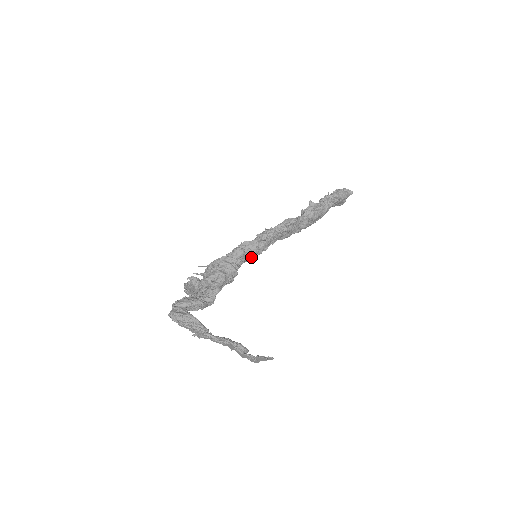
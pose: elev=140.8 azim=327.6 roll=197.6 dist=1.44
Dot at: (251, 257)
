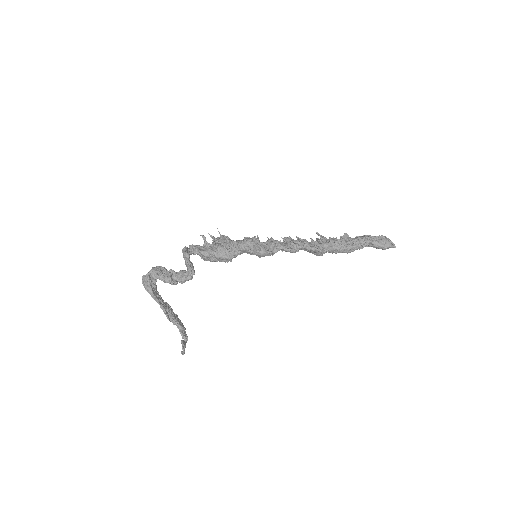
Dot at: occluded
